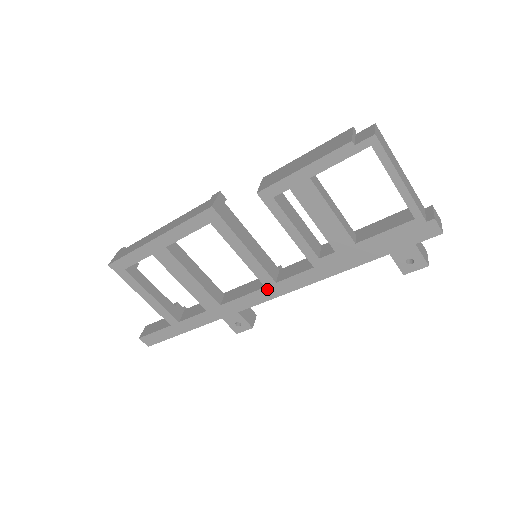
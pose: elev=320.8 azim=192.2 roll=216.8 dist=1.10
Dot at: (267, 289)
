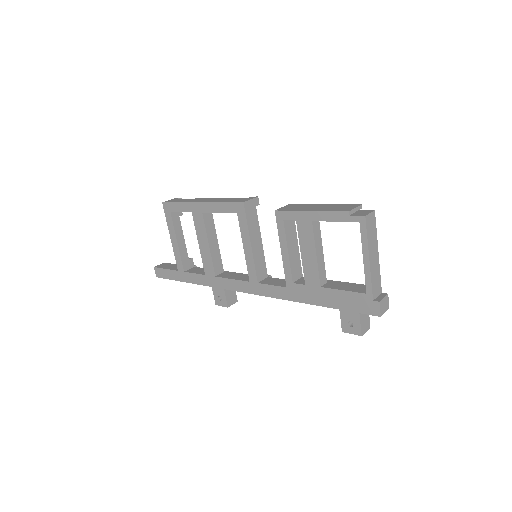
Dot at: (250, 284)
